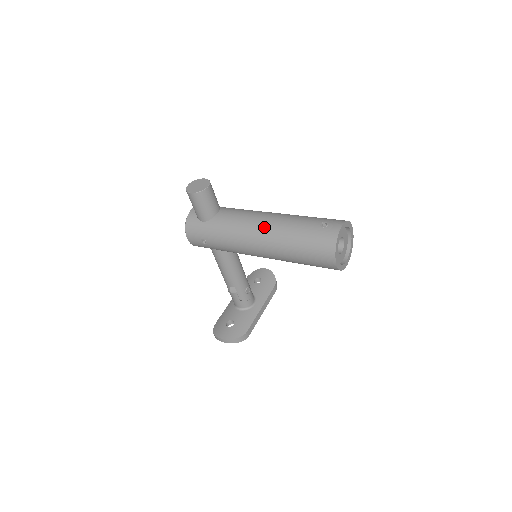
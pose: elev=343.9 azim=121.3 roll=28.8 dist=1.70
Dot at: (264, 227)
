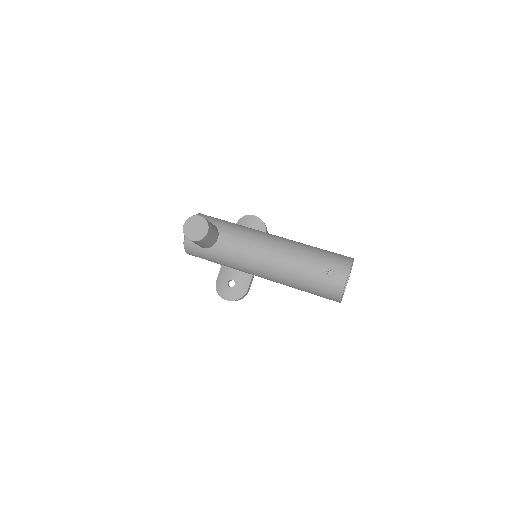
Dot at: (270, 266)
